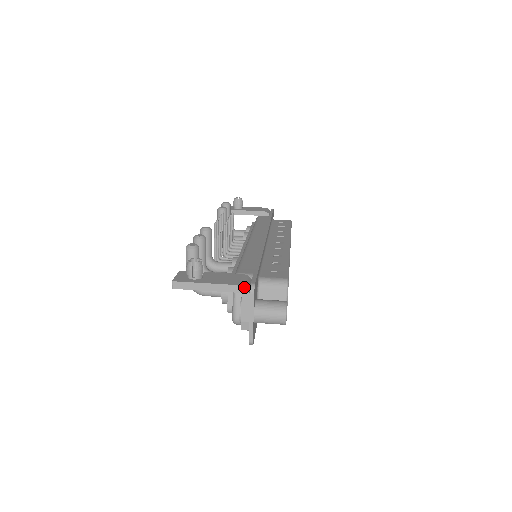
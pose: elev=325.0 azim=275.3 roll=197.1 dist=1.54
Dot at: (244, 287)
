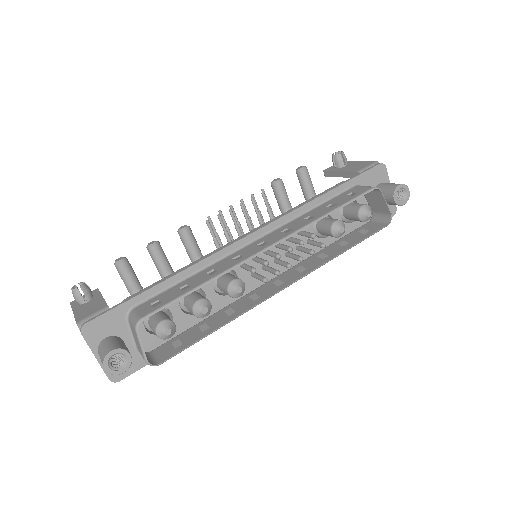
Dot at: (78, 326)
